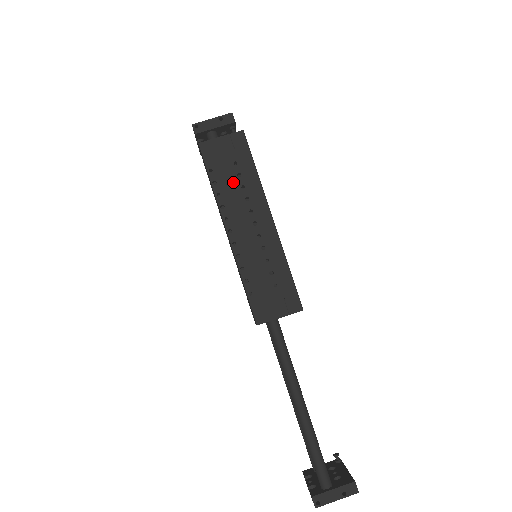
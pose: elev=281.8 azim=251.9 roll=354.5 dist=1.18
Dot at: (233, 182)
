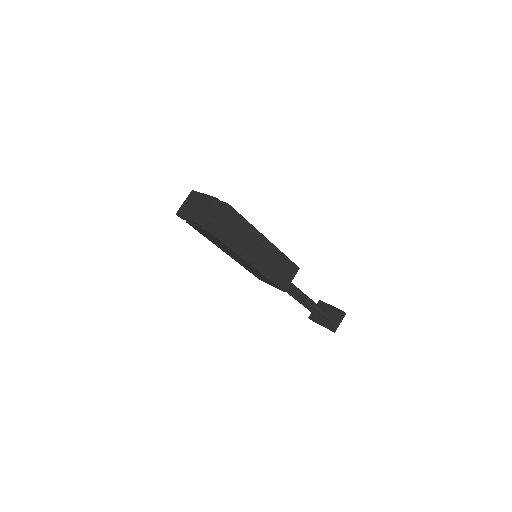
Dot at: (239, 237)
